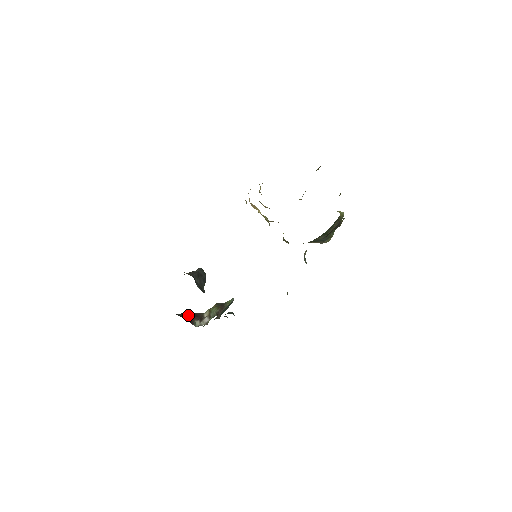
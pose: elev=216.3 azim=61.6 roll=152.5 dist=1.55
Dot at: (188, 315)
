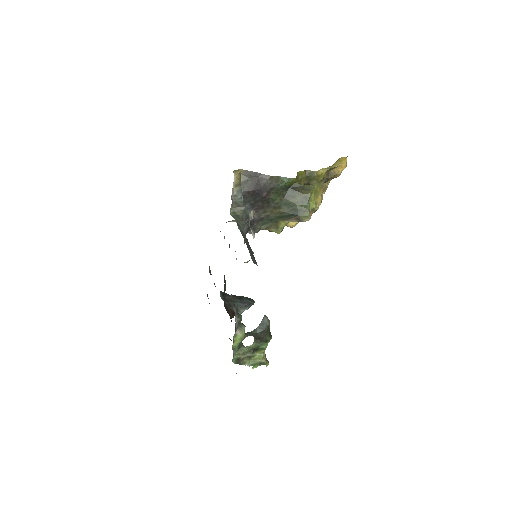
Dot at: occluded
